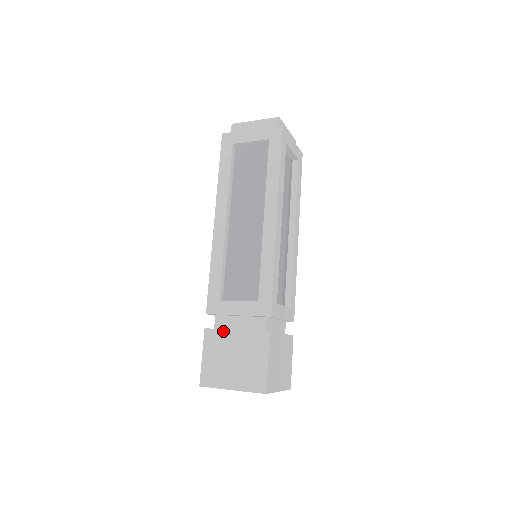
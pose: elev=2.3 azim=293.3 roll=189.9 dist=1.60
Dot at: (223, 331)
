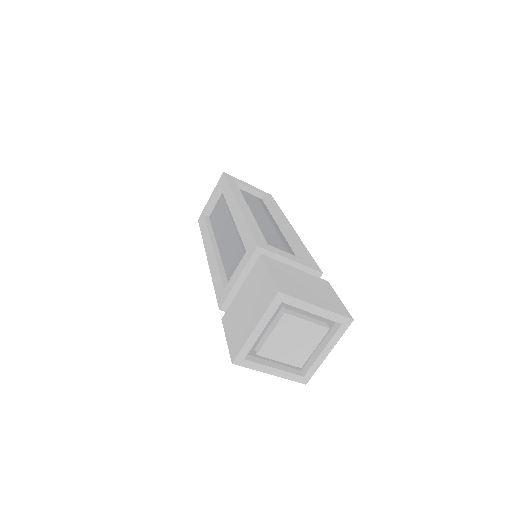
Dot at: (283, 263)
